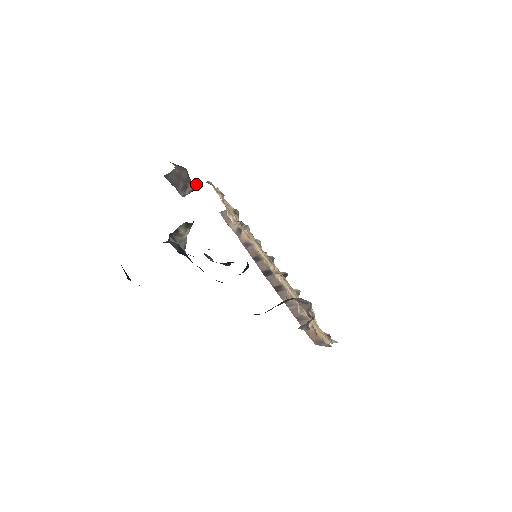
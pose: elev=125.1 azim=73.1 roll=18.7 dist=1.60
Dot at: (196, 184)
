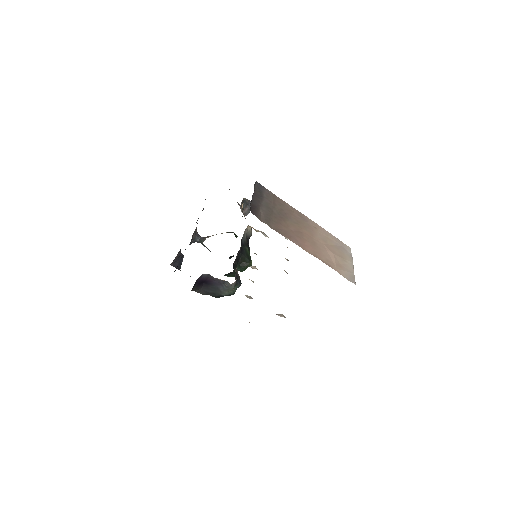
Dot at: occluded
